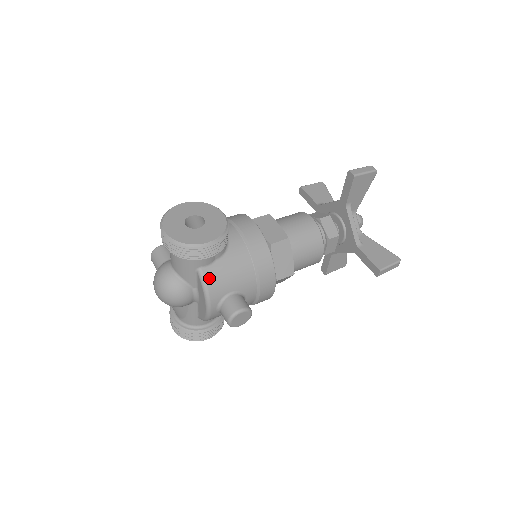
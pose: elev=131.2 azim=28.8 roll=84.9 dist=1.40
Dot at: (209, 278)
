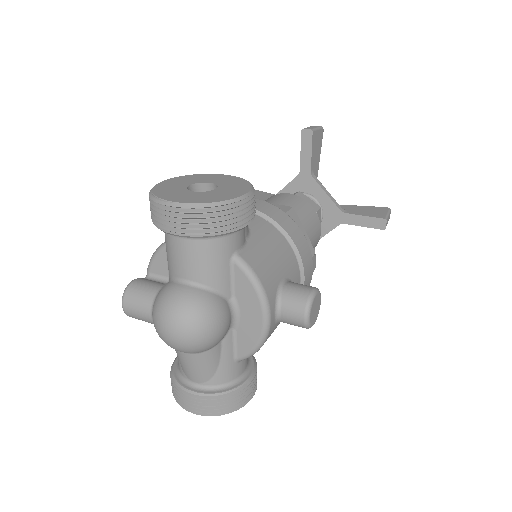
Dot at: (253, 264)
